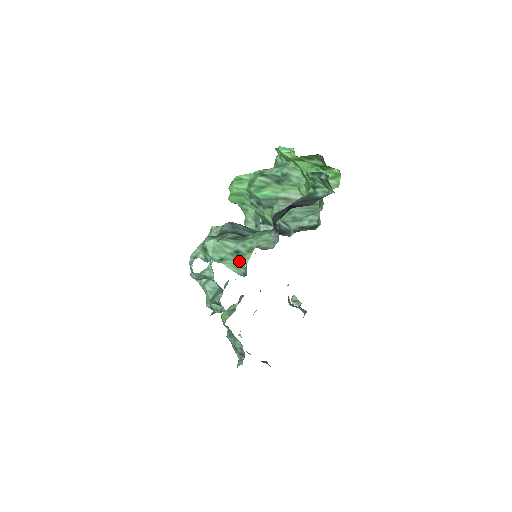
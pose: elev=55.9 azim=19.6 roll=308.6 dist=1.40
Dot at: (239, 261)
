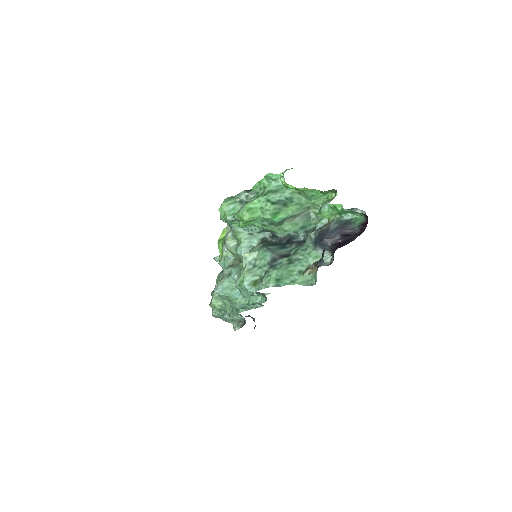
Dot at: (306, 278)
